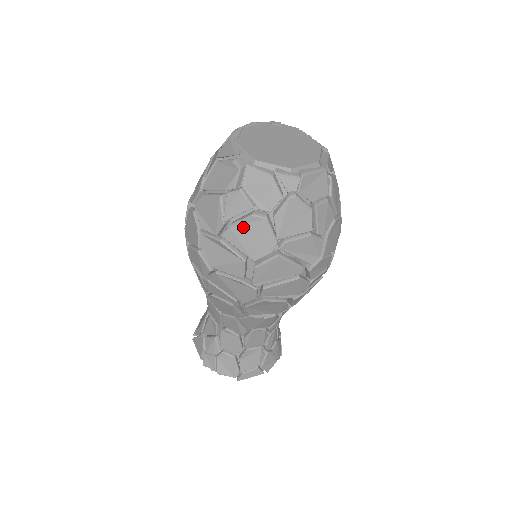
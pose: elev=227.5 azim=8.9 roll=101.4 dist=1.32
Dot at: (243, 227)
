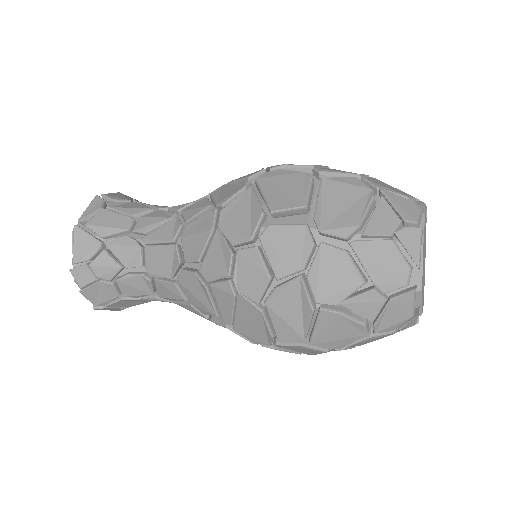
Dot at: (345, 323)
